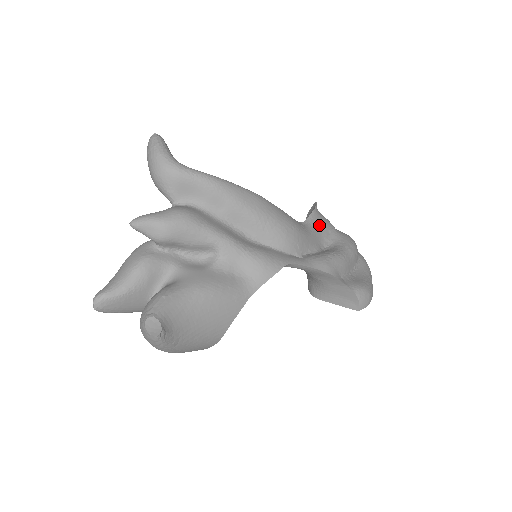
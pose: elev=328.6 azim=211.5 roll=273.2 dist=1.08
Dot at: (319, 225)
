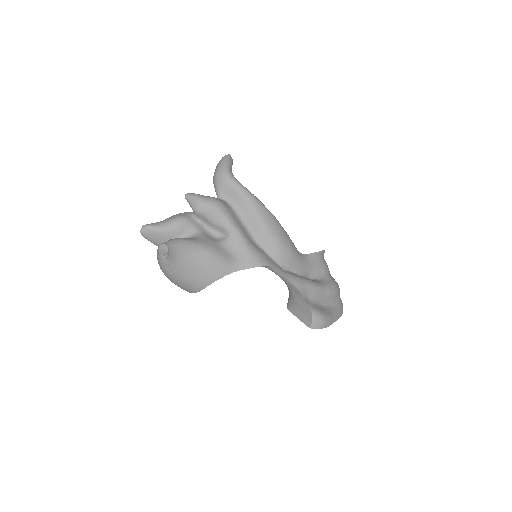
Dot at: (315, 263)
